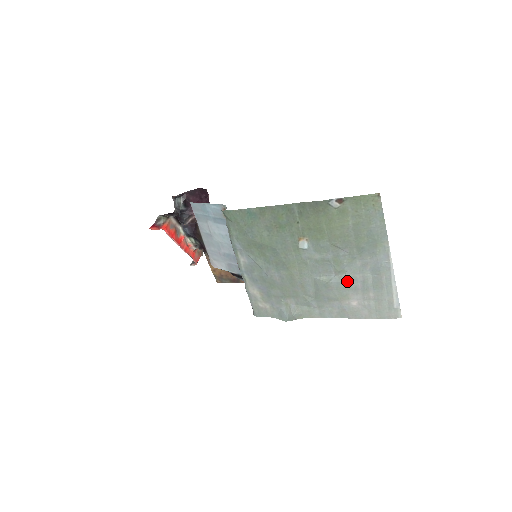
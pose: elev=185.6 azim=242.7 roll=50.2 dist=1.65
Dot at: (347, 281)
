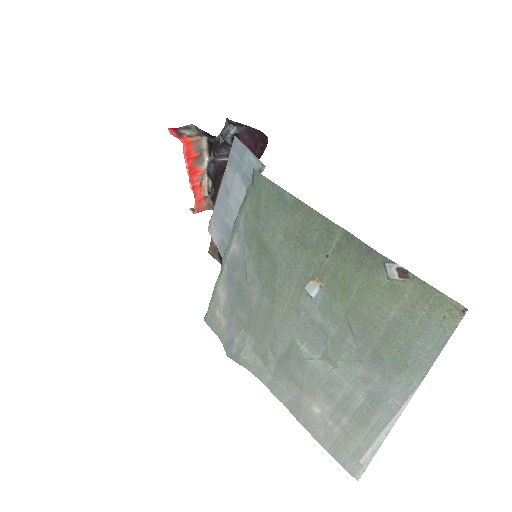
Dot at: (329, 378)
